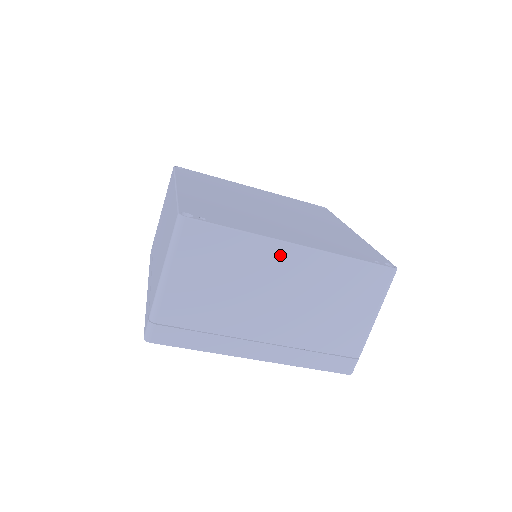
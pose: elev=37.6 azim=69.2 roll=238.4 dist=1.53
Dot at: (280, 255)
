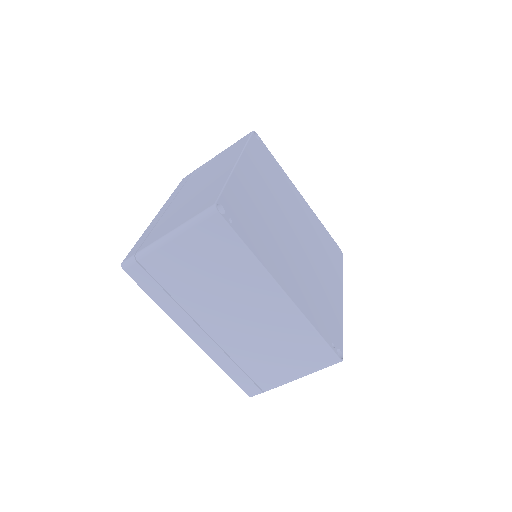
Dot at: (266, 289)
